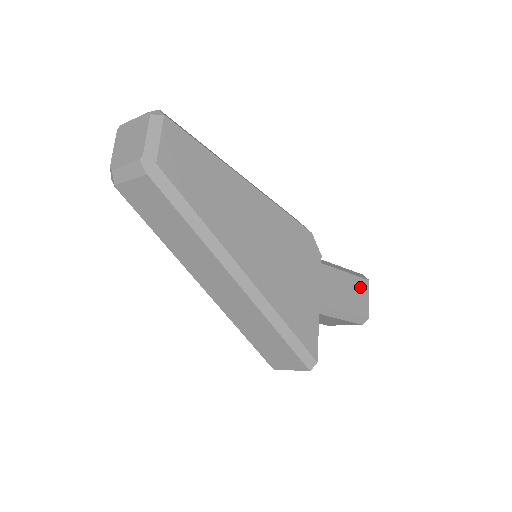
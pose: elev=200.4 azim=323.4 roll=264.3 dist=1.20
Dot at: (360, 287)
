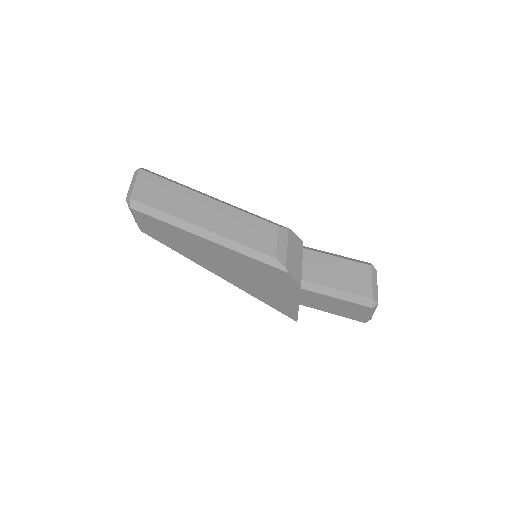
Dot at: (356, 308)
